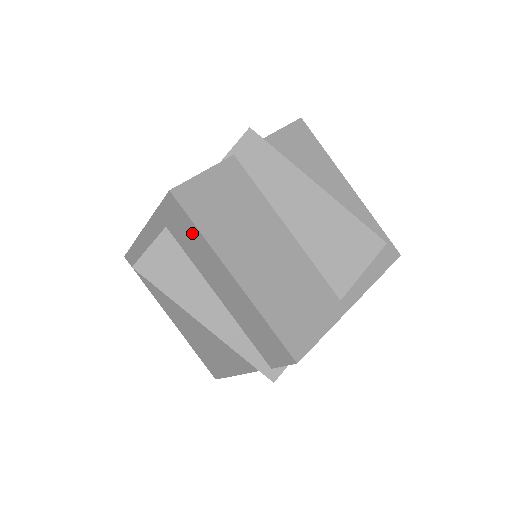
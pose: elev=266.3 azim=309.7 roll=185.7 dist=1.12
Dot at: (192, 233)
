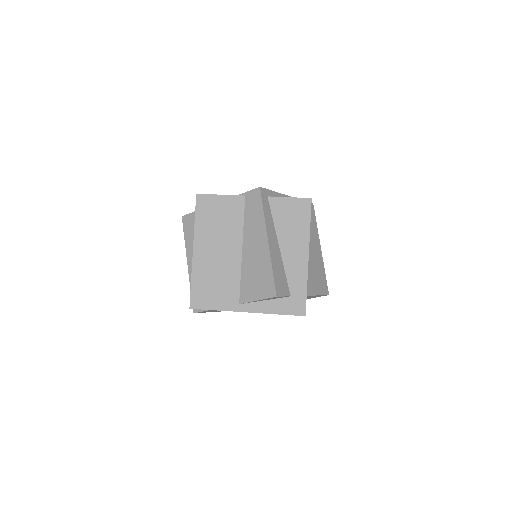
Dot at: occluded
